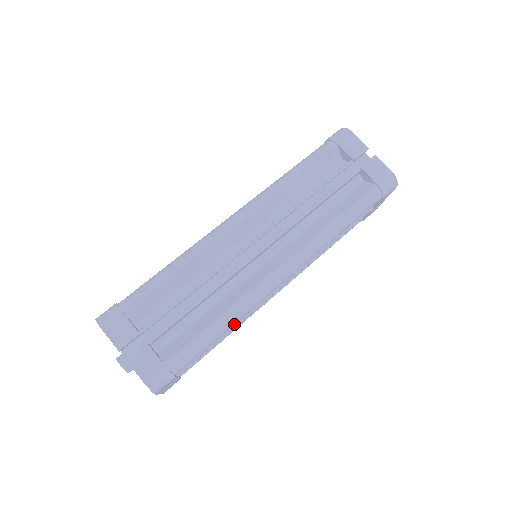
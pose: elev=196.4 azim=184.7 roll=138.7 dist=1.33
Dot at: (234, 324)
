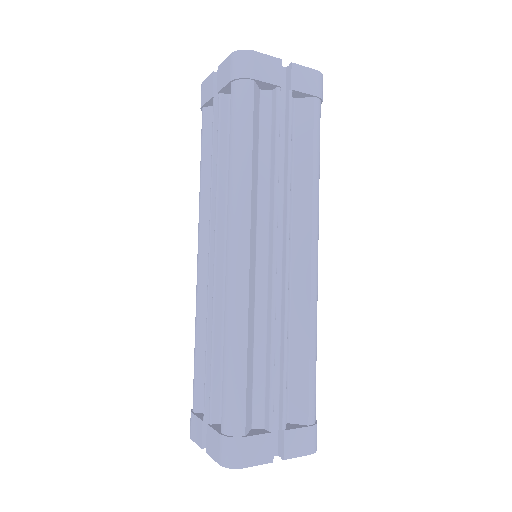
Dot at: occluded
